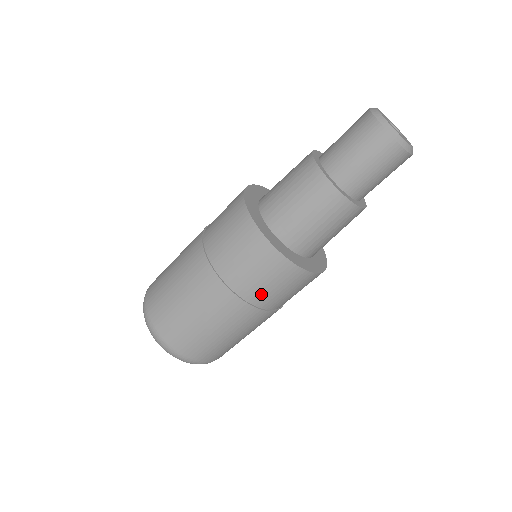
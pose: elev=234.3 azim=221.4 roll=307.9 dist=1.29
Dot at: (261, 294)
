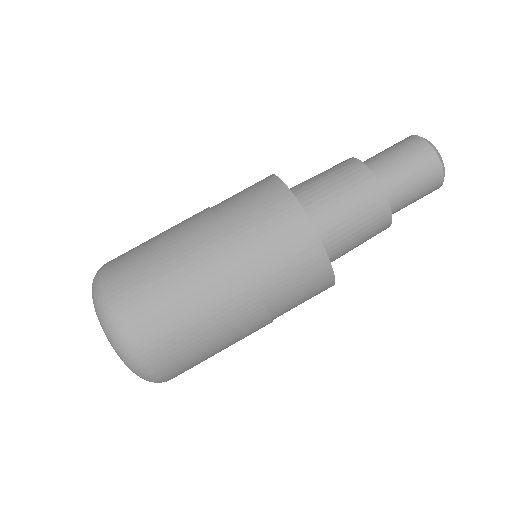
Dot at: (260, 254)
